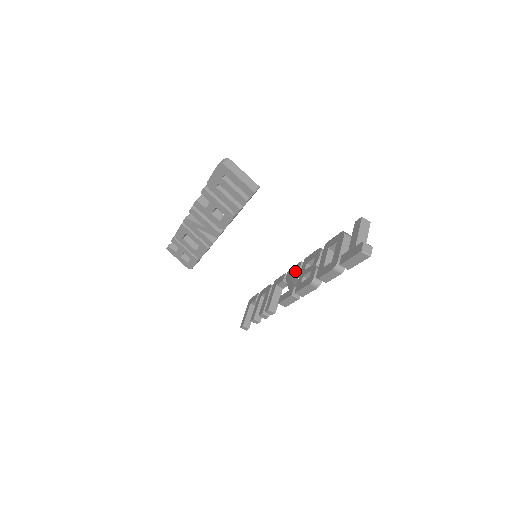
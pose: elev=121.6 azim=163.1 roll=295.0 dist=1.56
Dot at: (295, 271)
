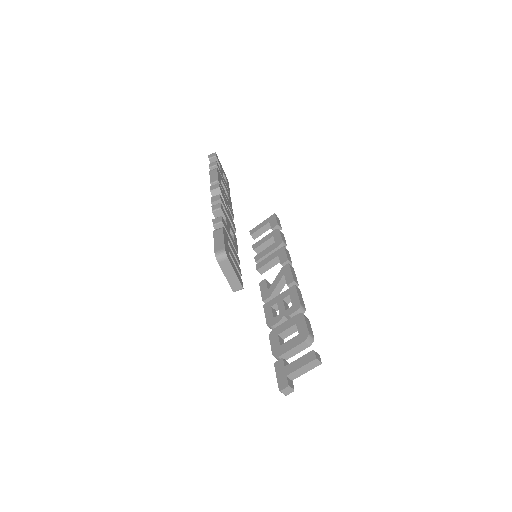
Dot at: (286, 280)
